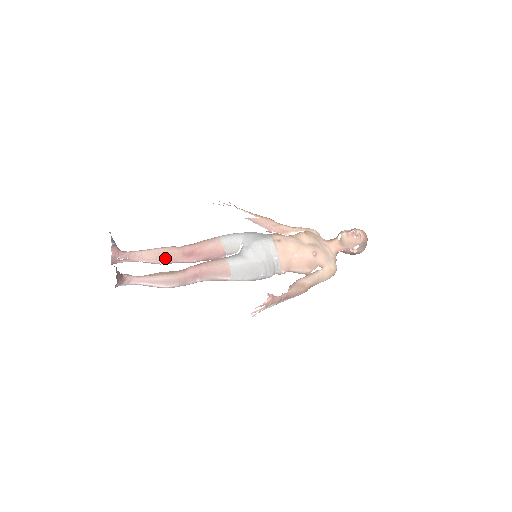
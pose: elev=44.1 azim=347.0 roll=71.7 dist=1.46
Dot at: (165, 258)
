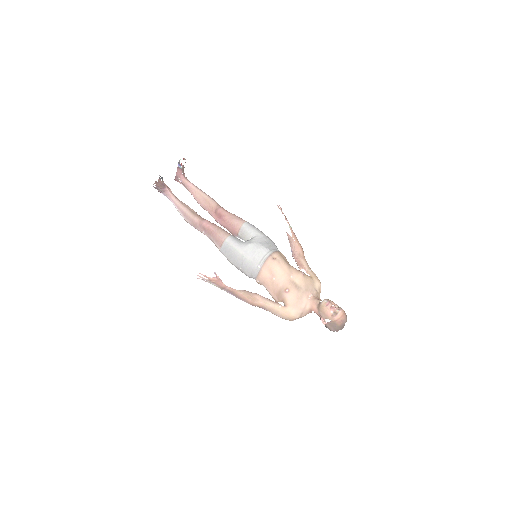
Dot at: (204, 204)
